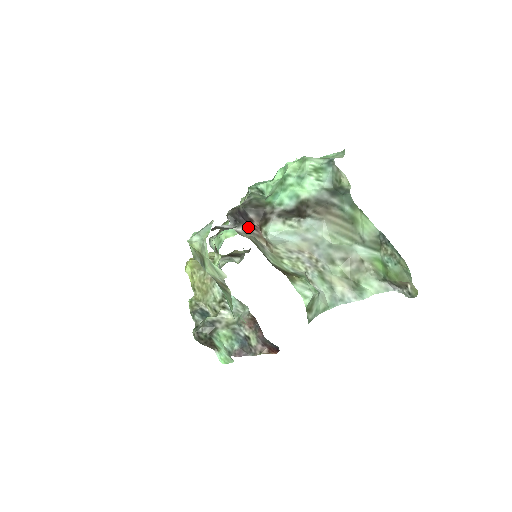
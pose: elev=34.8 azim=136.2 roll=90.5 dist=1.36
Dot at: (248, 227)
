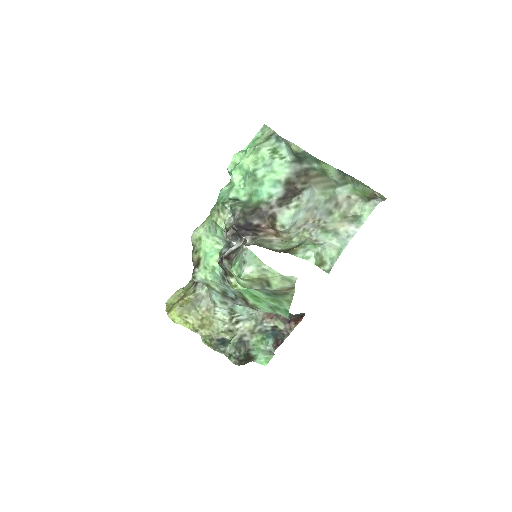
Dot at: (253, 234)
